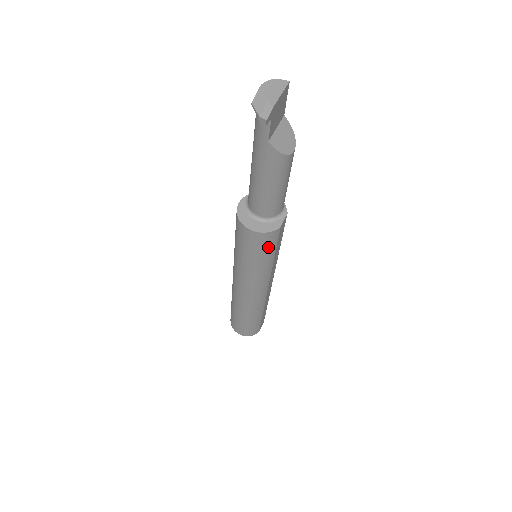
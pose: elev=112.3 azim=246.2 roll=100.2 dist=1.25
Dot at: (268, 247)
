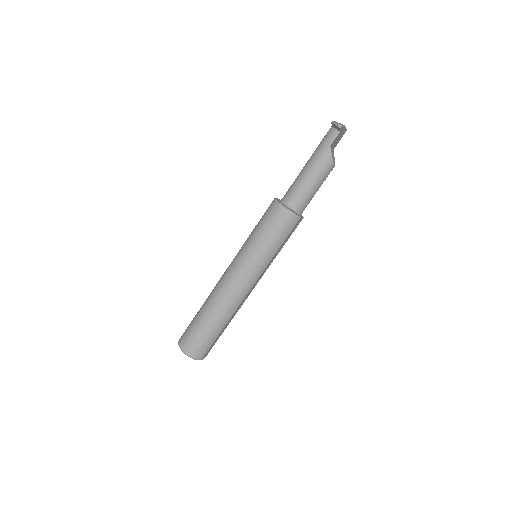
Dot at: (285, 231)
